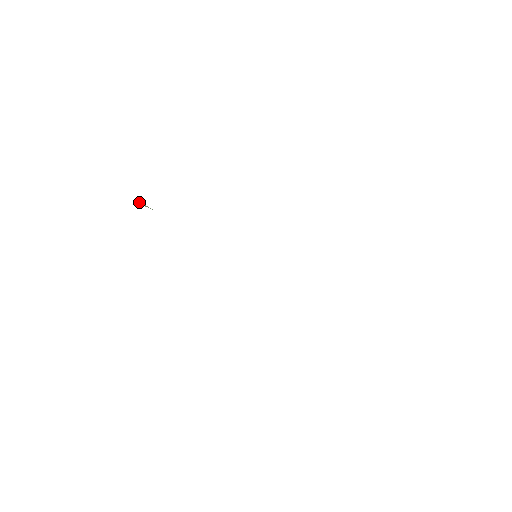
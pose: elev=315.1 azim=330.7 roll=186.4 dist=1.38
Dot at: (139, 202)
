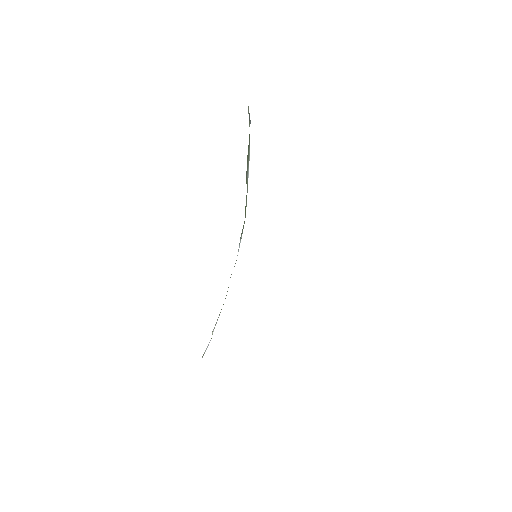
Dot at: (248, 108)
